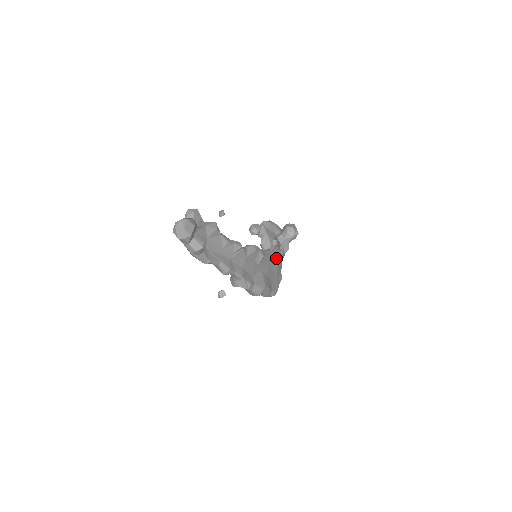
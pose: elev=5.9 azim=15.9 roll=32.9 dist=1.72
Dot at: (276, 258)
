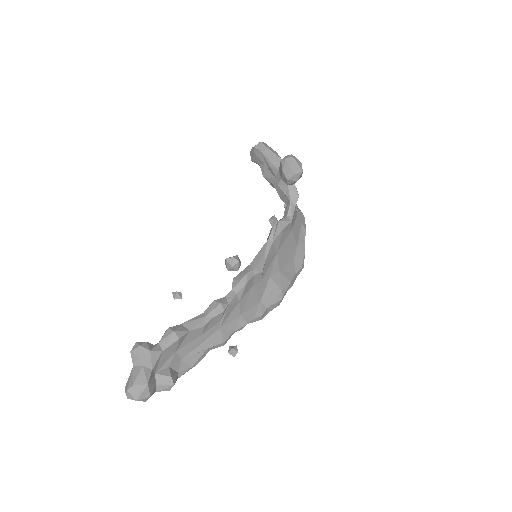
Dot at: (284, 234)
